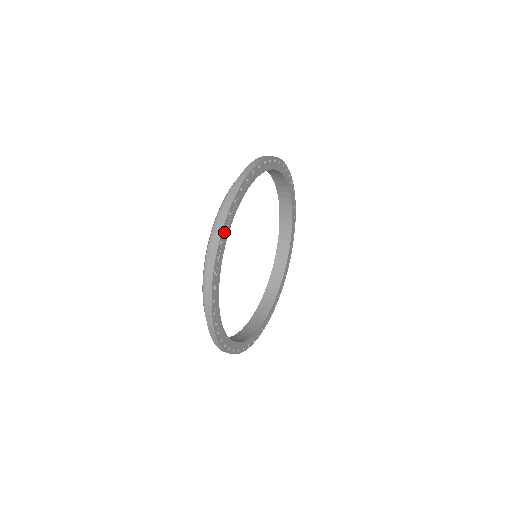
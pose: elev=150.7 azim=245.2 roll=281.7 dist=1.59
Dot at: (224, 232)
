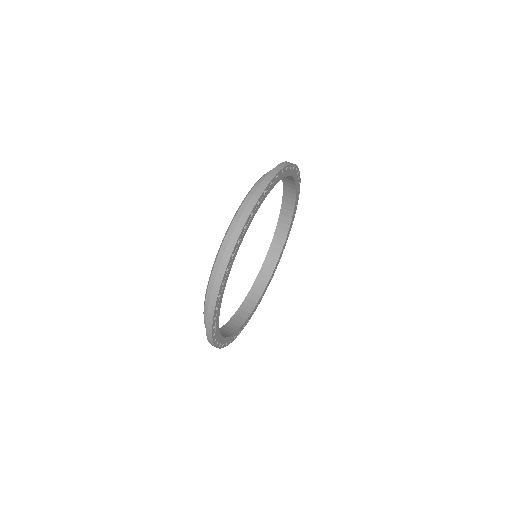
Dot at: (215, 335)
